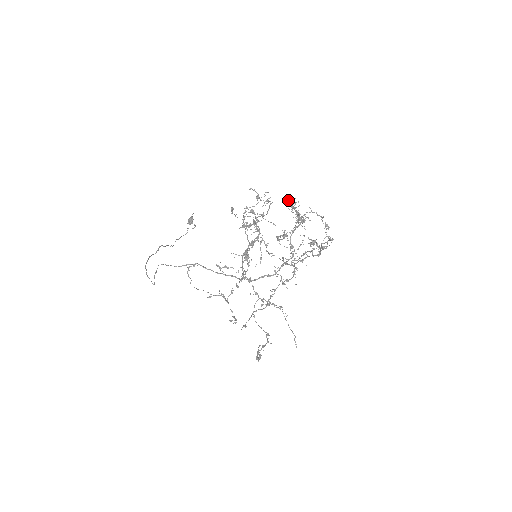
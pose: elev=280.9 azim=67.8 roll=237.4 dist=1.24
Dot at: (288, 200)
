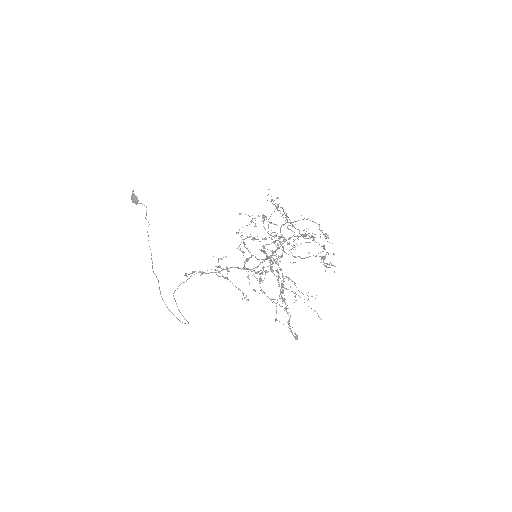
Dot at: occluded
